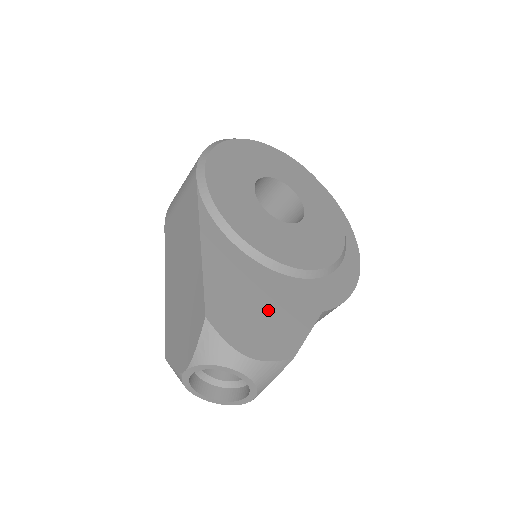
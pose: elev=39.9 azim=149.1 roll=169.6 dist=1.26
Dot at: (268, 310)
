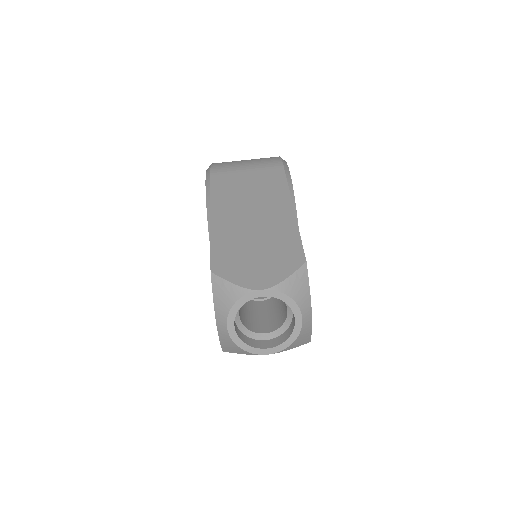
Dot at: occluded
